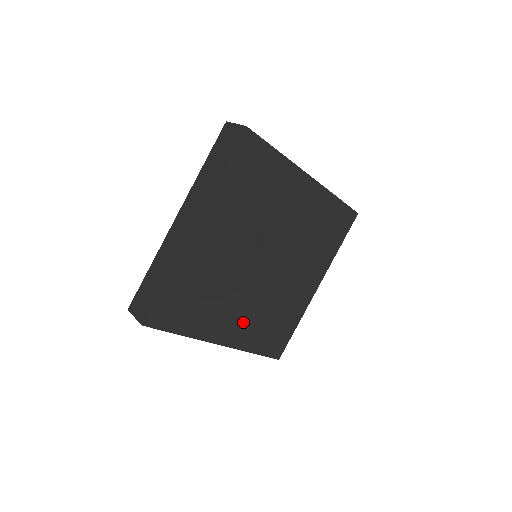
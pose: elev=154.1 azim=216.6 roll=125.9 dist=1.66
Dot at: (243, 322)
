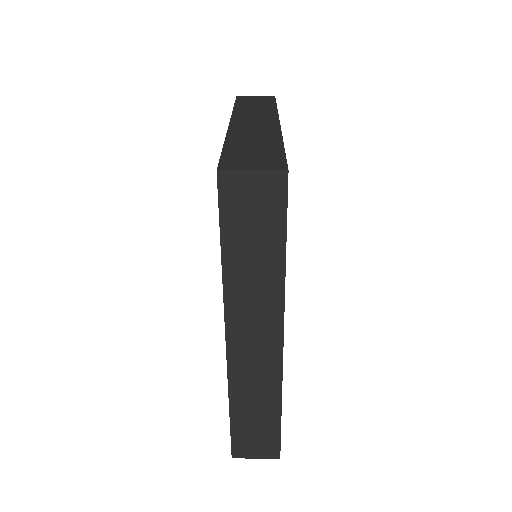
Dot at: occluded
